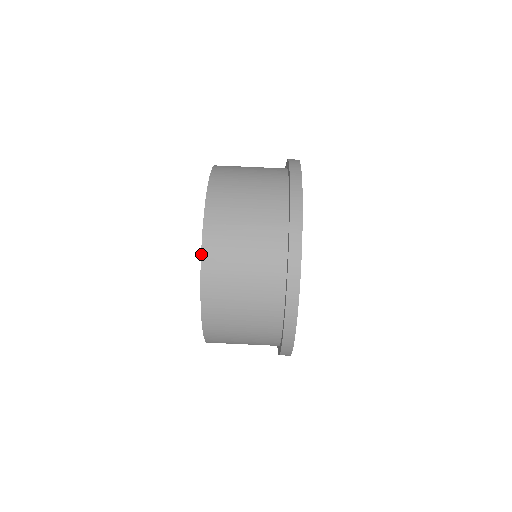
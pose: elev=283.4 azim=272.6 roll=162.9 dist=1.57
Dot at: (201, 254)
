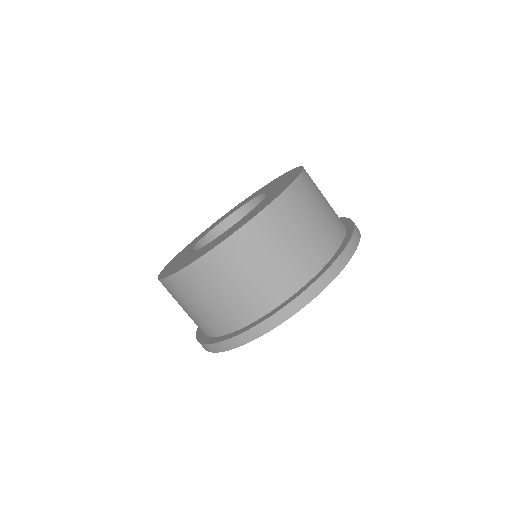
Dot at: (284, 191)
